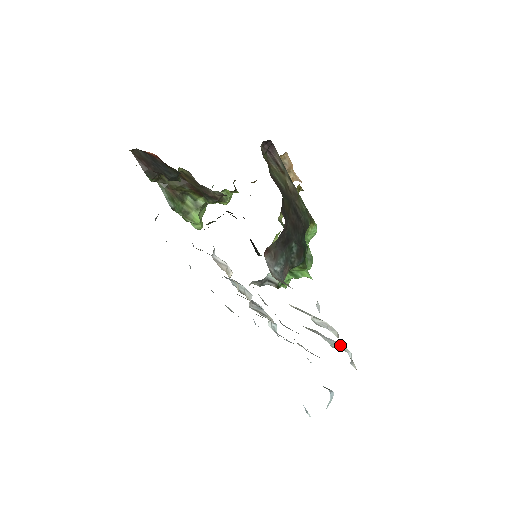
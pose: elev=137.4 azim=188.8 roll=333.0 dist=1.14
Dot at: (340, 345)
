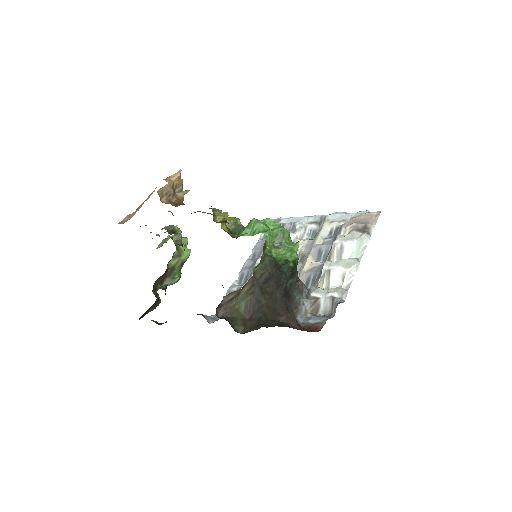
Dot at: (359, 246)
